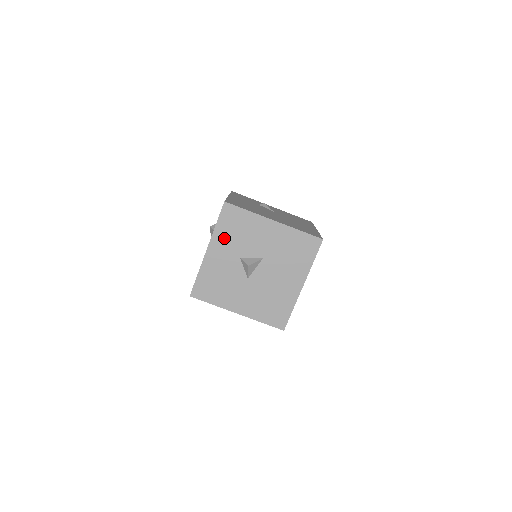
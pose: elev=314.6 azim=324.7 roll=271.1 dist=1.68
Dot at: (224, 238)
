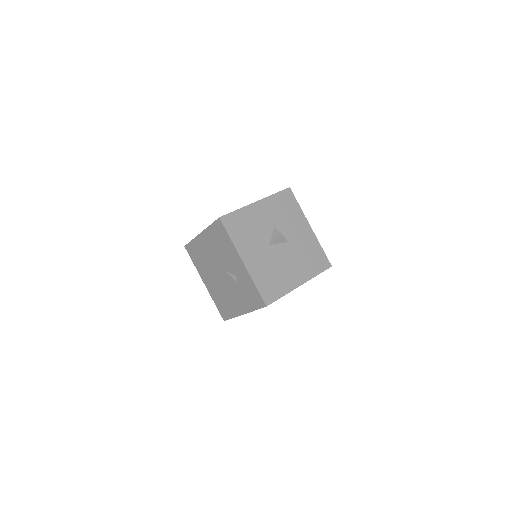
Dot at: (273, 206)
